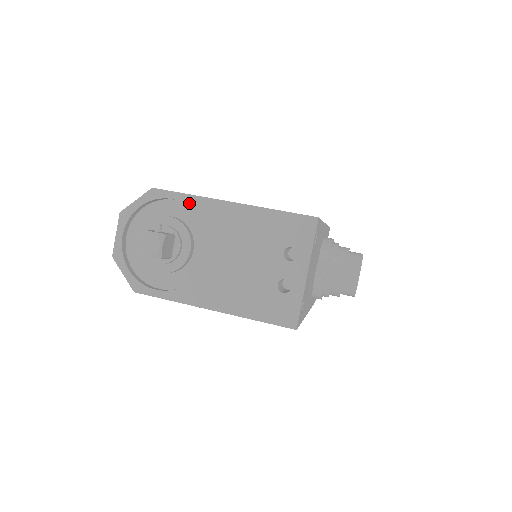
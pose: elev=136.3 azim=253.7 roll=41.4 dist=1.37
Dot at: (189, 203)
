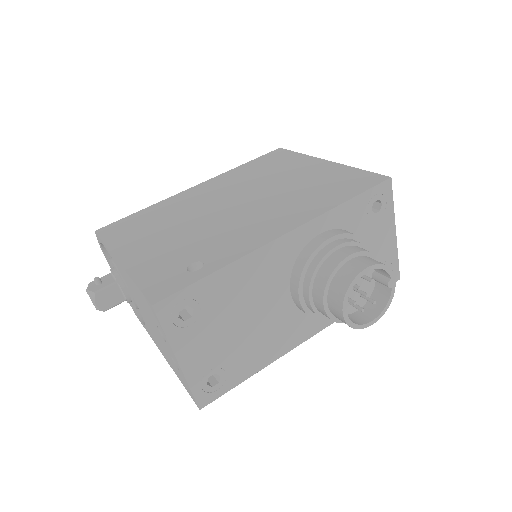
Dot at: (109, 253)
